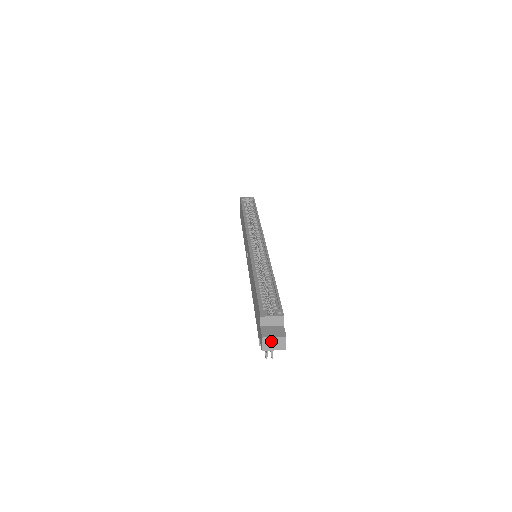
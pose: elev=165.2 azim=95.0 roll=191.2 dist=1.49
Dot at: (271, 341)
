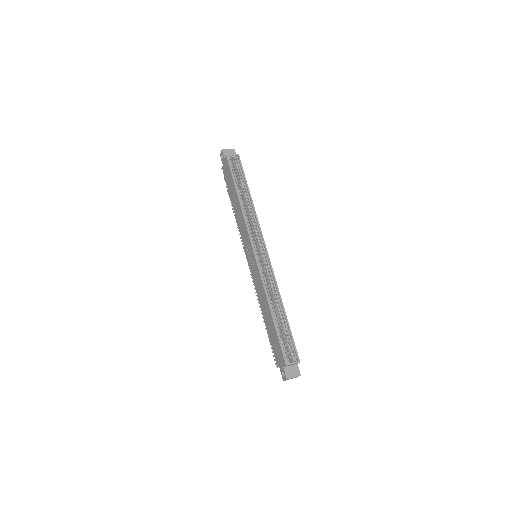
Dot at: (291, 378)
